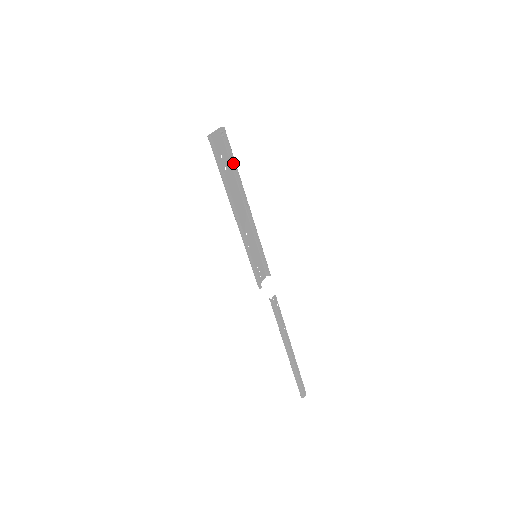
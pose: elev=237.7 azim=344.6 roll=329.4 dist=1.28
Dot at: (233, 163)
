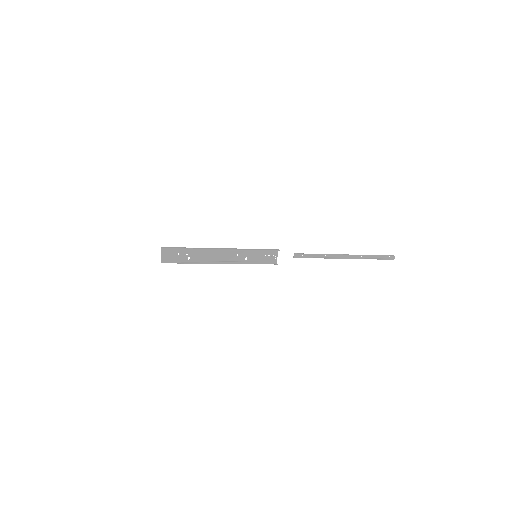
Dot at: (187, 248)
